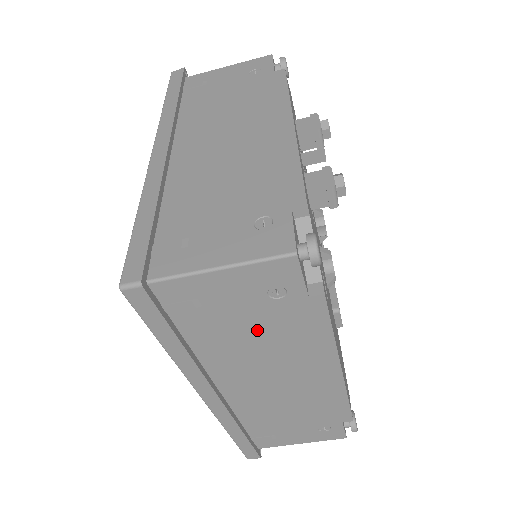
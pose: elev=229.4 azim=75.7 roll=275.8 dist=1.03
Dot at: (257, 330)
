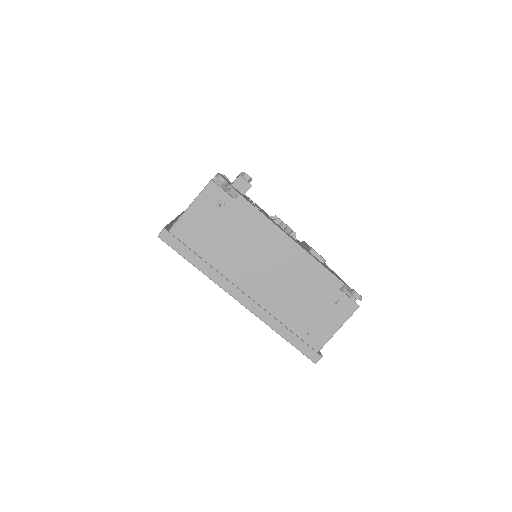
Dot at: (230, 234)
